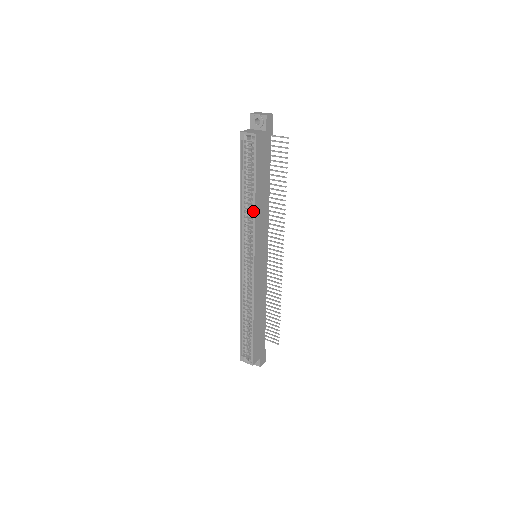
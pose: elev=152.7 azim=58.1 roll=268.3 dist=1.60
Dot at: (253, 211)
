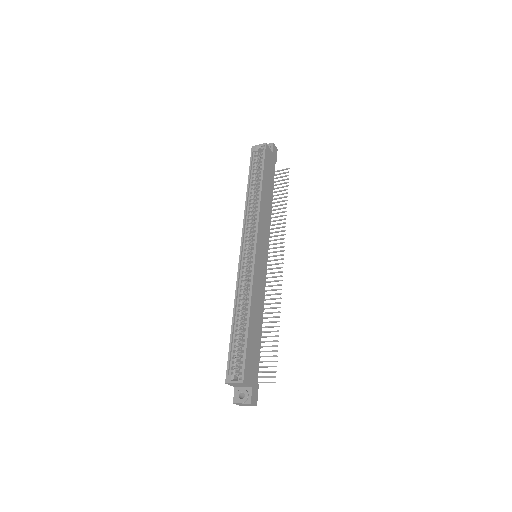
Dot at: (258, 201)
